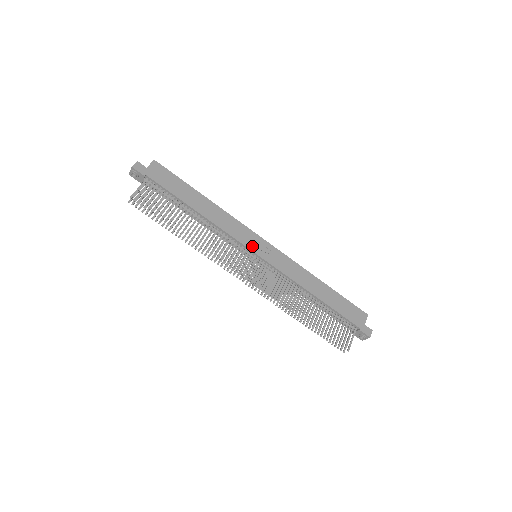
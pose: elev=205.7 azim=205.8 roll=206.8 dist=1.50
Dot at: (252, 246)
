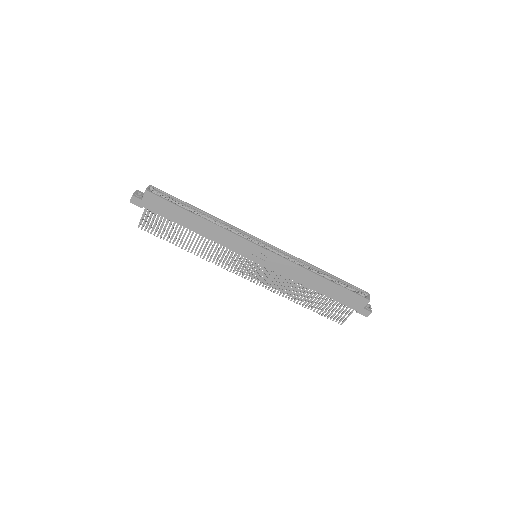
Dot at: (248, 254)
